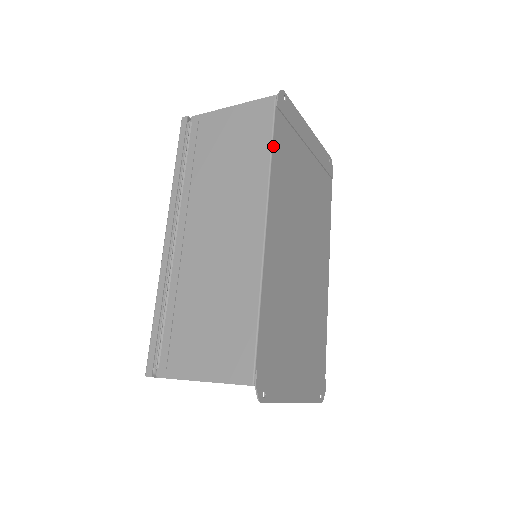
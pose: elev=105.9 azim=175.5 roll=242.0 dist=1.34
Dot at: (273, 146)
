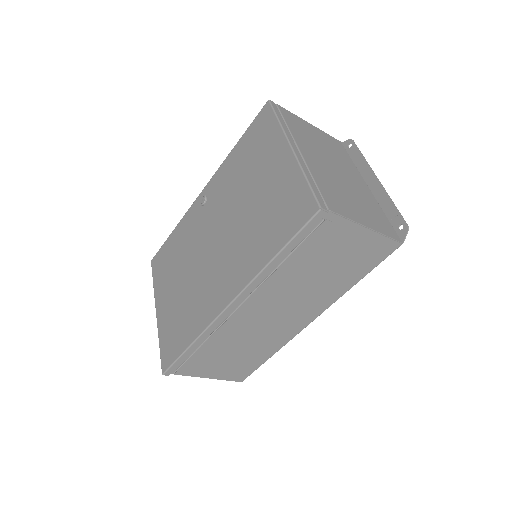
Dot at: (362, 277)
